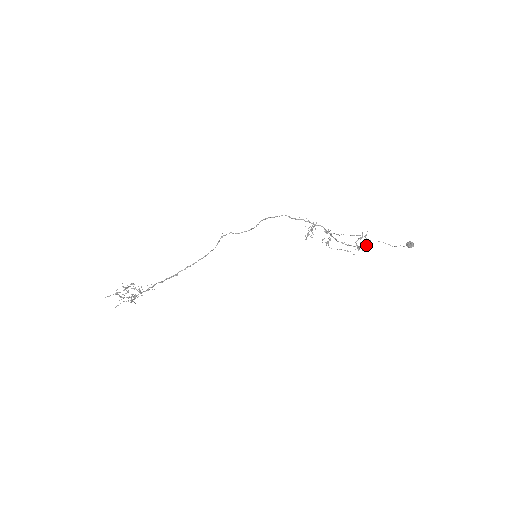
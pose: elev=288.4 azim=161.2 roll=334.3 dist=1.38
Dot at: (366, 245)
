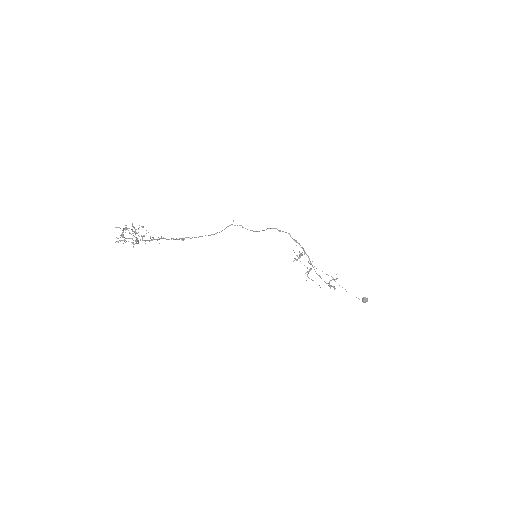
Dot at: (334, 286)
